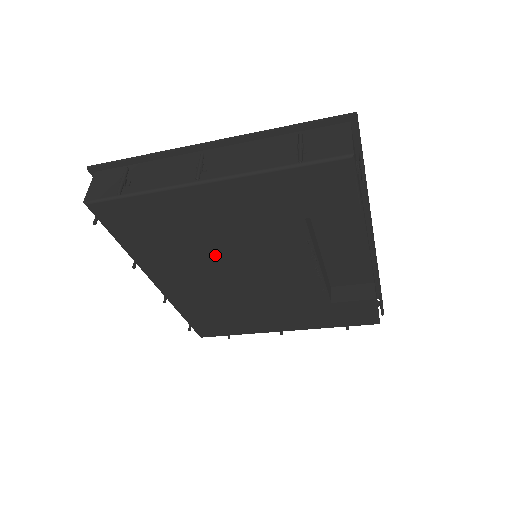
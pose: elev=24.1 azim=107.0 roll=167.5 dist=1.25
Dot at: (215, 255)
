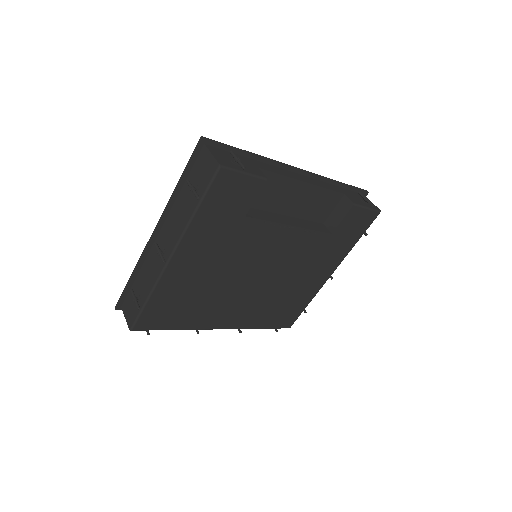
Dot at: (229, 283)
